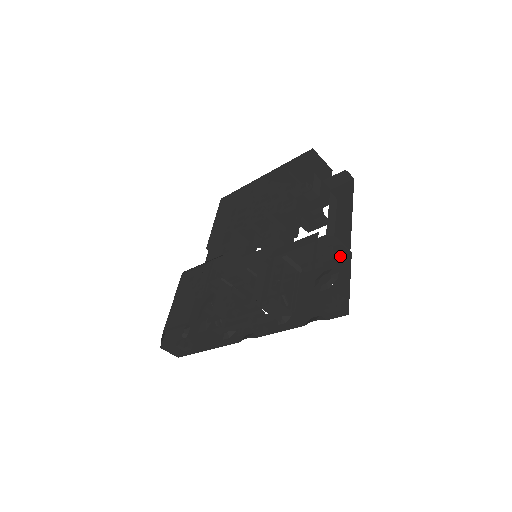
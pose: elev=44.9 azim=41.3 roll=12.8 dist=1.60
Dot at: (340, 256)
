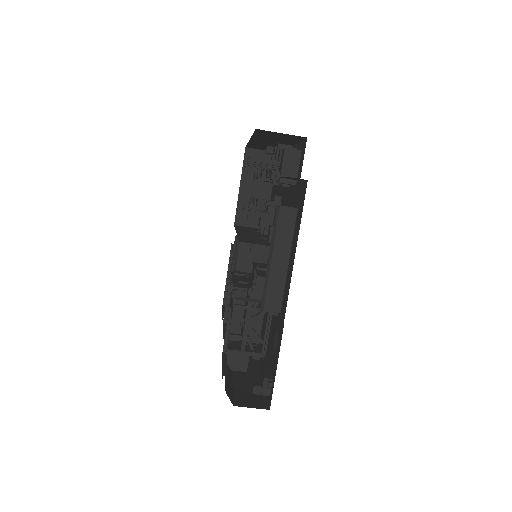
Dot at: (281, 317)
